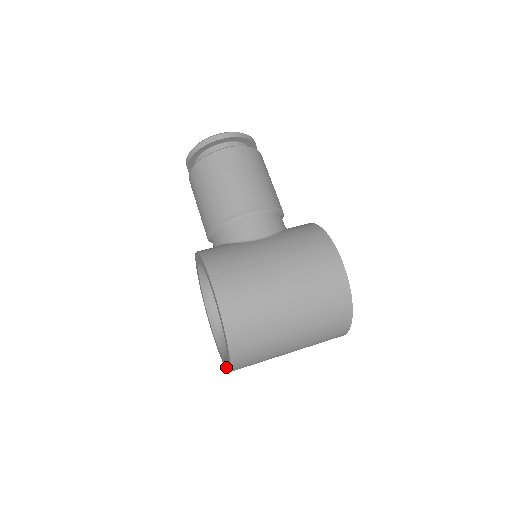
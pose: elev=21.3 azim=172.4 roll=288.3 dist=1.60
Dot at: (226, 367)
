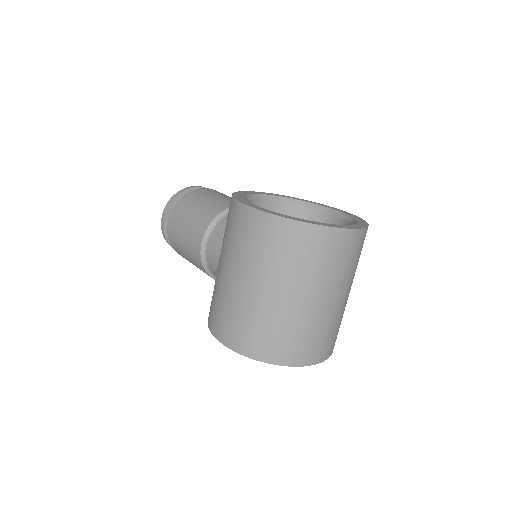
Dot at: occluded
